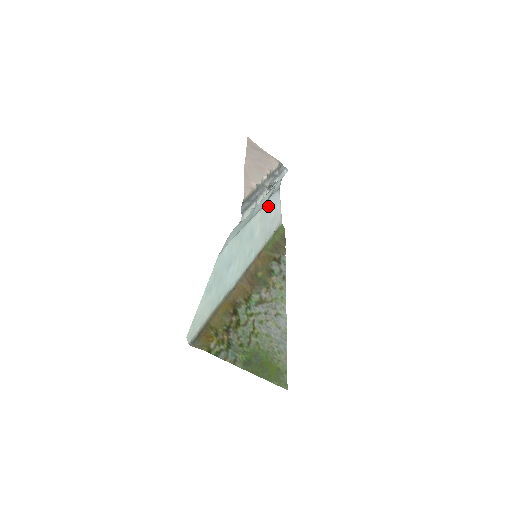
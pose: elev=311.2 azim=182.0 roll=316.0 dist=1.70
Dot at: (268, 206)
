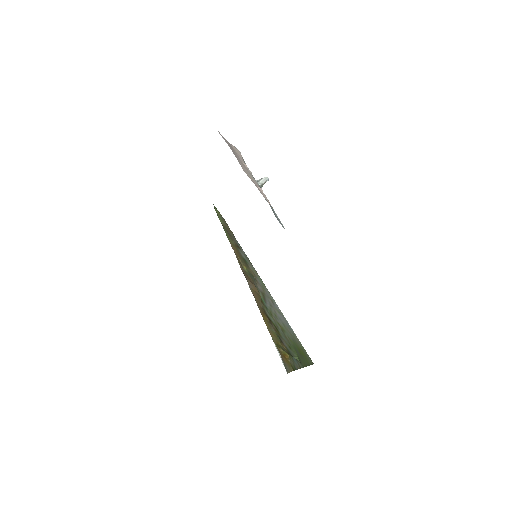
Dot at: occluded
